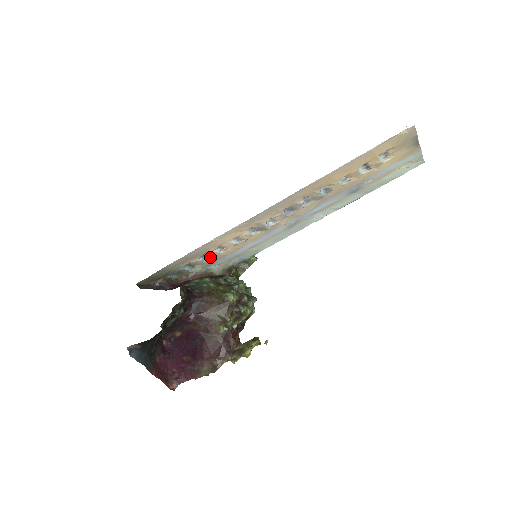
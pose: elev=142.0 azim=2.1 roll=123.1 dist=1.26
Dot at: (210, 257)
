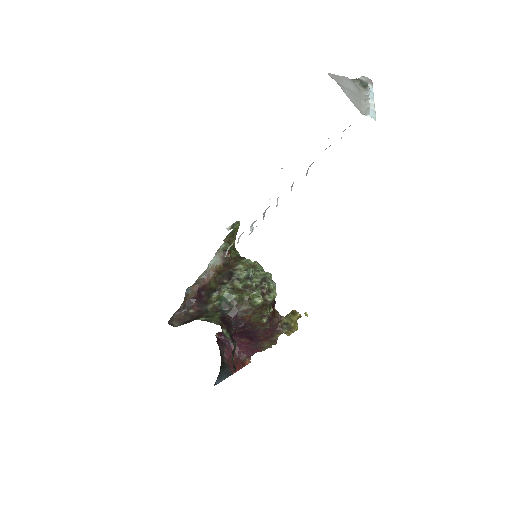
Dot at: occluded
